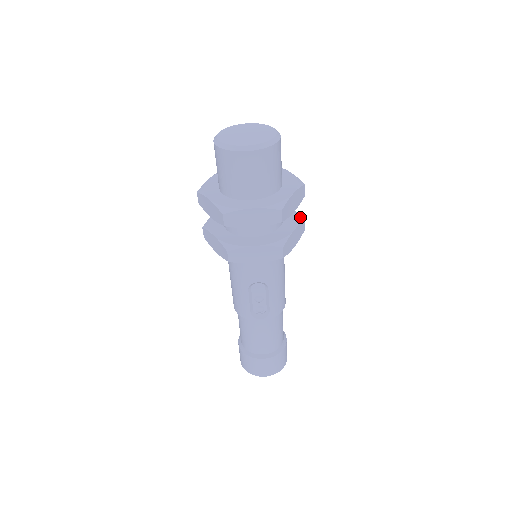
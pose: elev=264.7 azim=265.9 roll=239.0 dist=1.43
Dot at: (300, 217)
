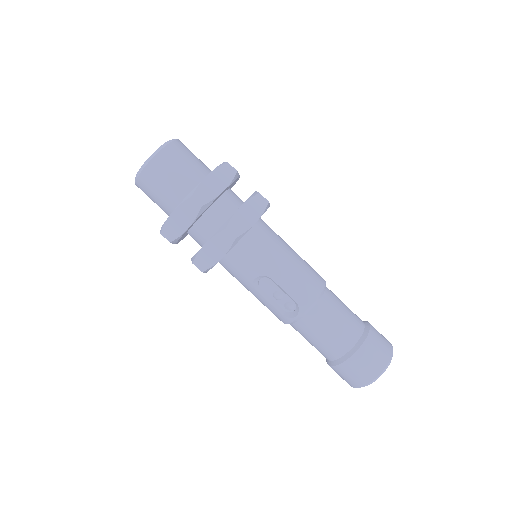
Dot at: (255, 193)
